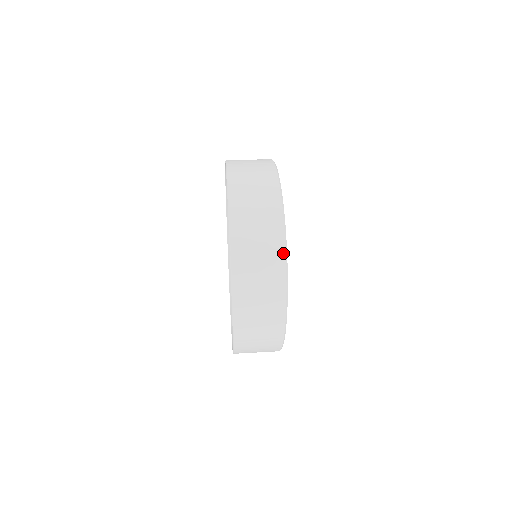
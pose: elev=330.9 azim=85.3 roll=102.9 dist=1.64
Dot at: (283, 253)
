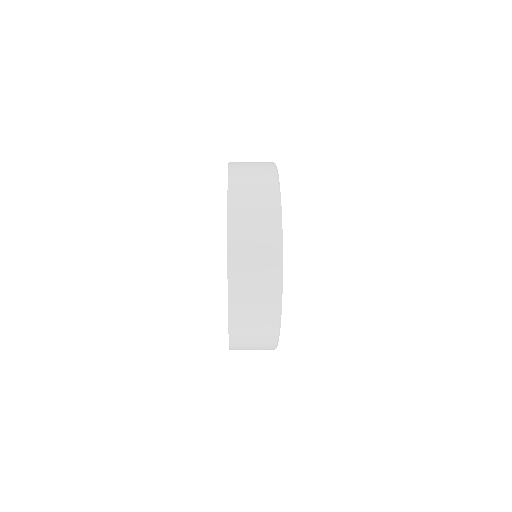
Dot at: (274, 169)
